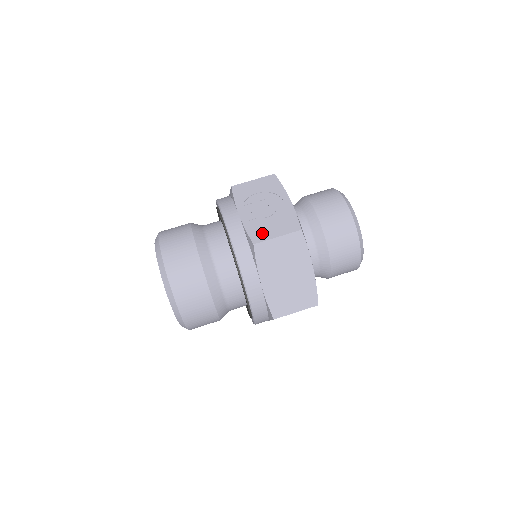
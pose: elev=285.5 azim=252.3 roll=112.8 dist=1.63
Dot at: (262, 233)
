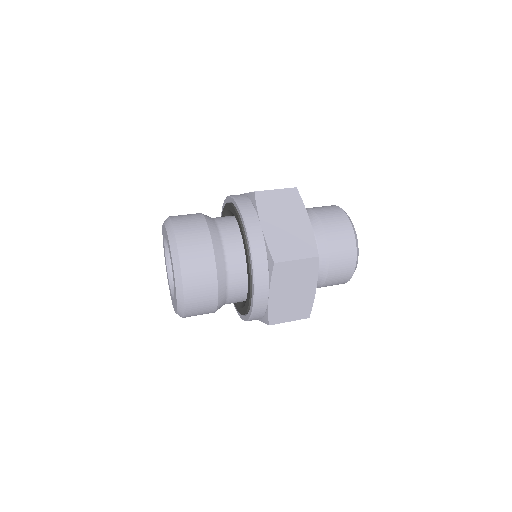
Dot at: occluded
